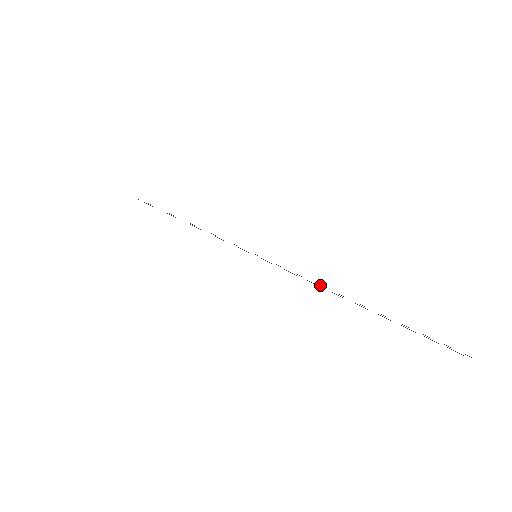
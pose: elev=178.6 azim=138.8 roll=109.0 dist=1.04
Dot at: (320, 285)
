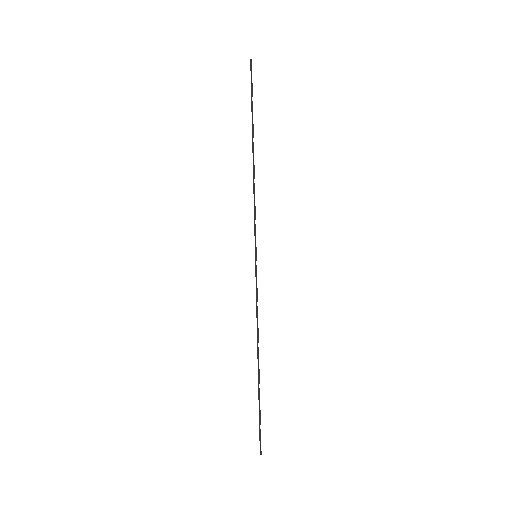
Dot at: (258, 330)
